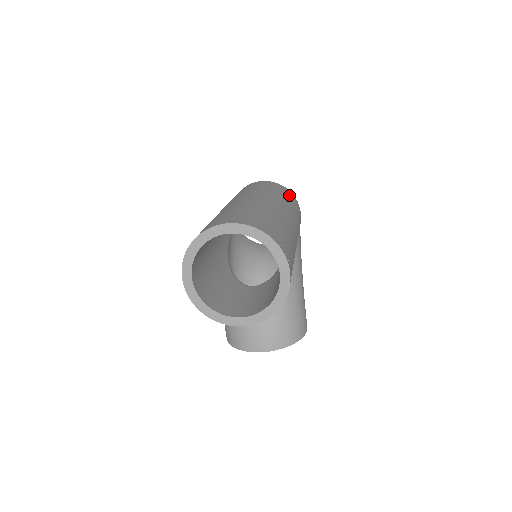
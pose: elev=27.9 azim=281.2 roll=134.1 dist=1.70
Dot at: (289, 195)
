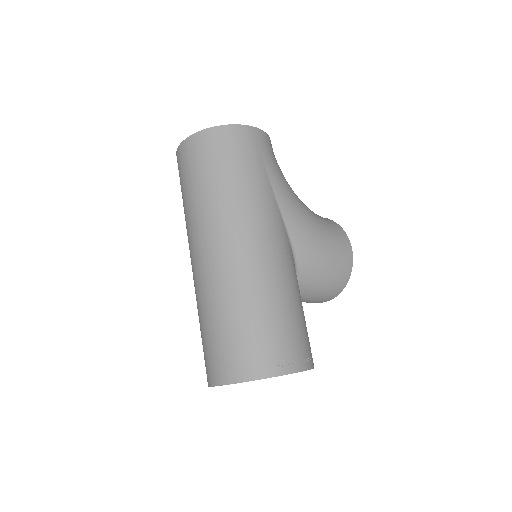
Dot at: (227, 150)
